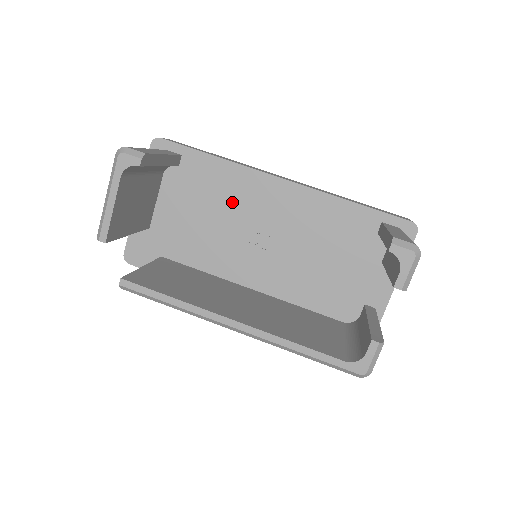
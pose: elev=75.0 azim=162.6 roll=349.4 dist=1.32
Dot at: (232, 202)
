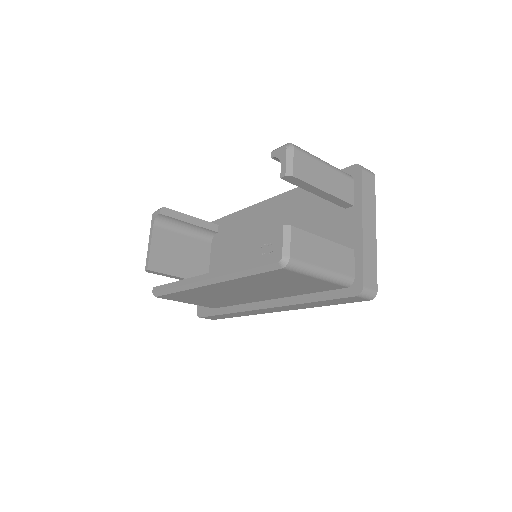
Dot at: (246, 235)
